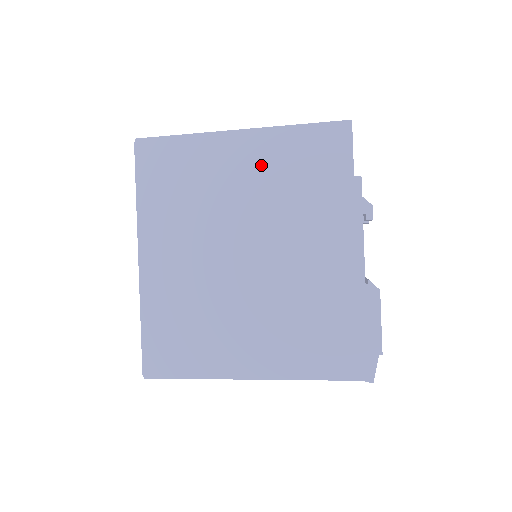
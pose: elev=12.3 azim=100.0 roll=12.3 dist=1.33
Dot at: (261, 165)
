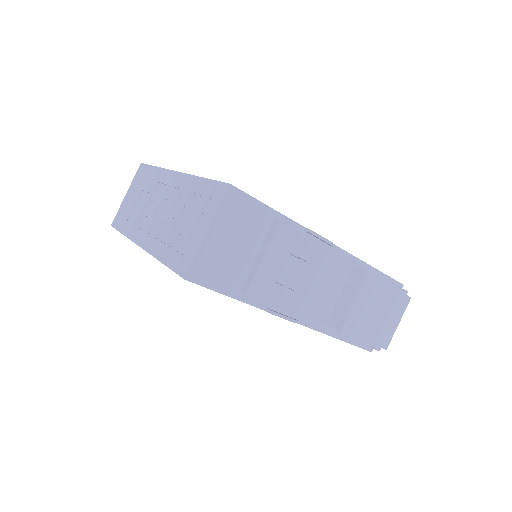
Dot at: occluded
